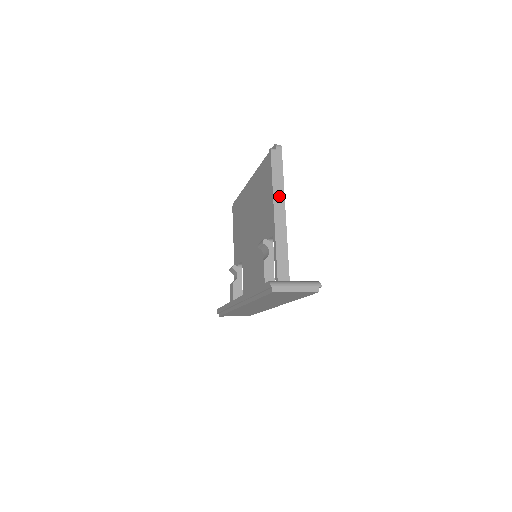
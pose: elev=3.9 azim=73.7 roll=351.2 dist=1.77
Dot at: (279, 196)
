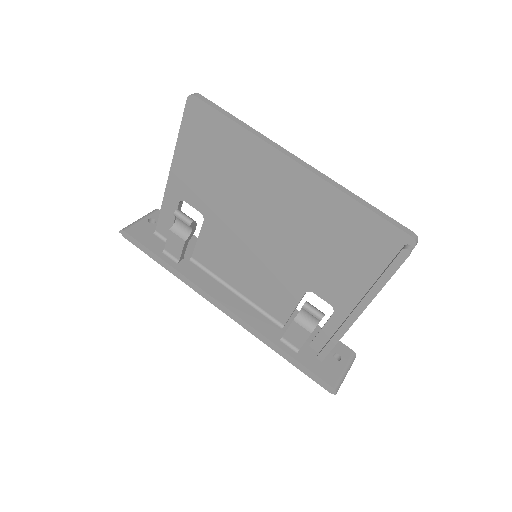
Dot at: occluded
